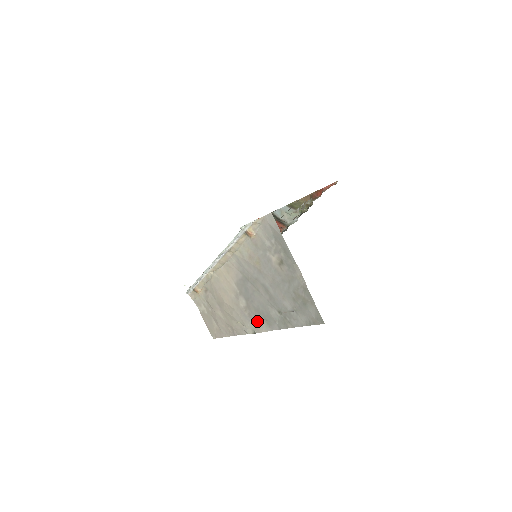
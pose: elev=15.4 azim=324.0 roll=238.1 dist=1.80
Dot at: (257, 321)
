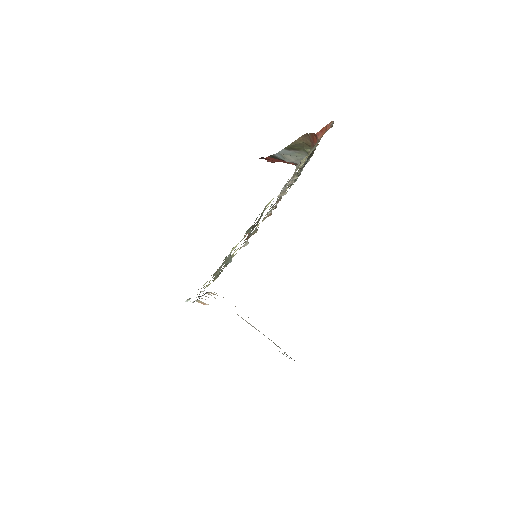
Dot at: occluded
